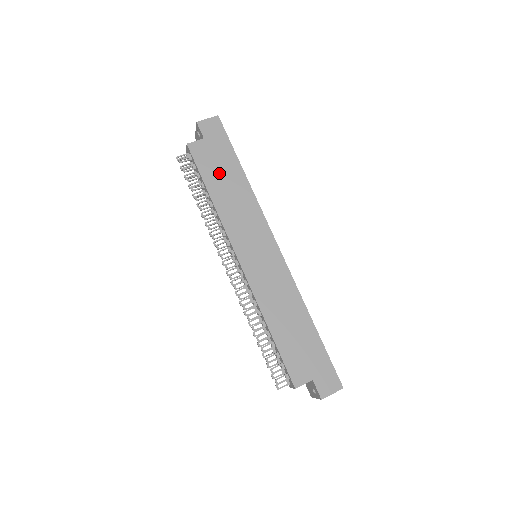
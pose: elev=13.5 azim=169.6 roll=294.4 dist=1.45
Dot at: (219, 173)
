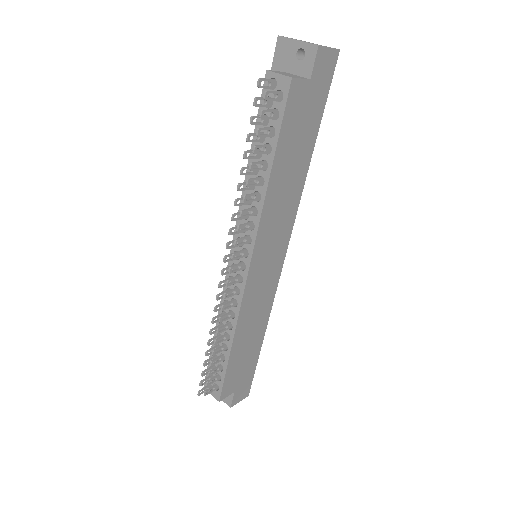
Dot at: (294, 144)
